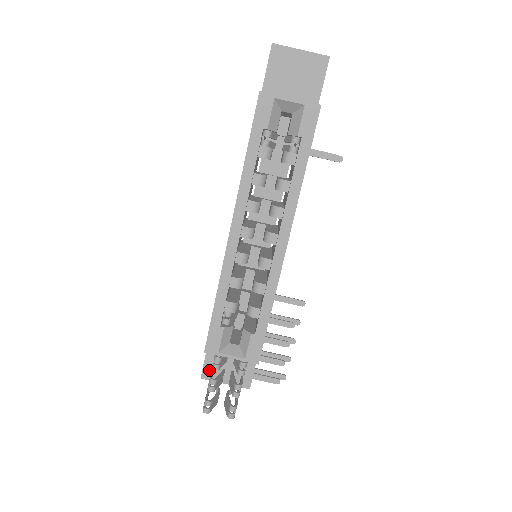
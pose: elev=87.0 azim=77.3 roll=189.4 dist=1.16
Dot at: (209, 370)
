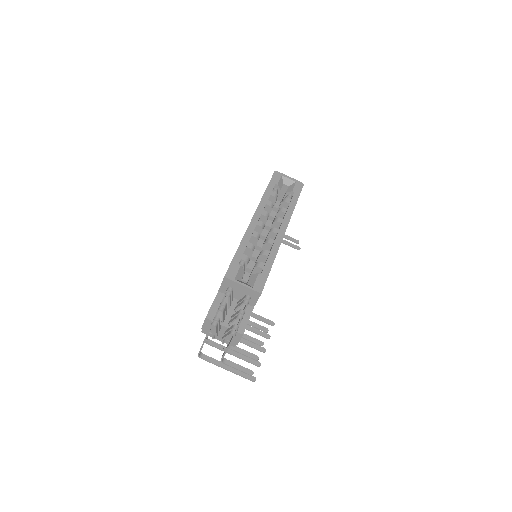
Dot at: (214, 313)
